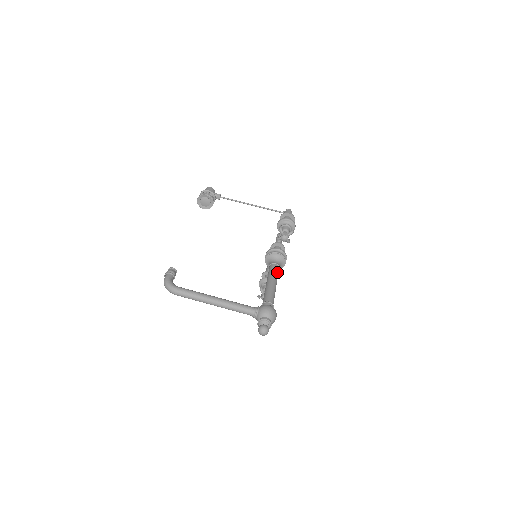
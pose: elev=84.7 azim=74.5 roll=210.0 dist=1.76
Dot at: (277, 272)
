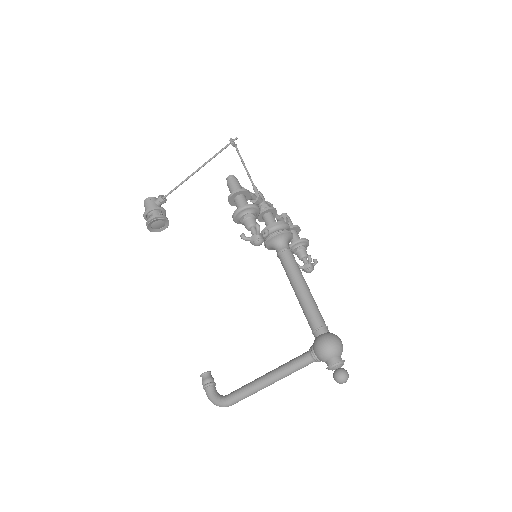
Dot at: (292, 263)
